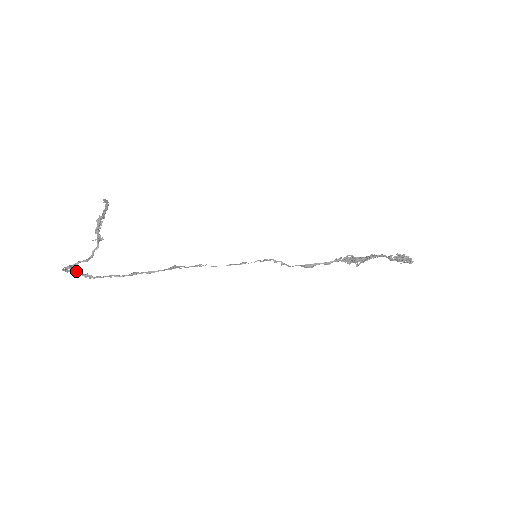
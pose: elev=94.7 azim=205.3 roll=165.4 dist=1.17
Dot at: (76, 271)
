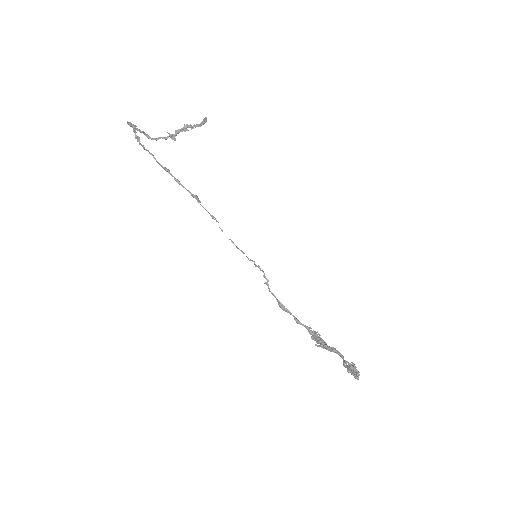
Dot at: (135, 129)
